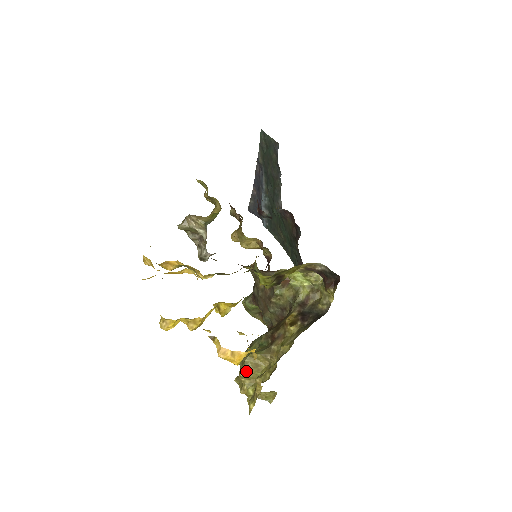
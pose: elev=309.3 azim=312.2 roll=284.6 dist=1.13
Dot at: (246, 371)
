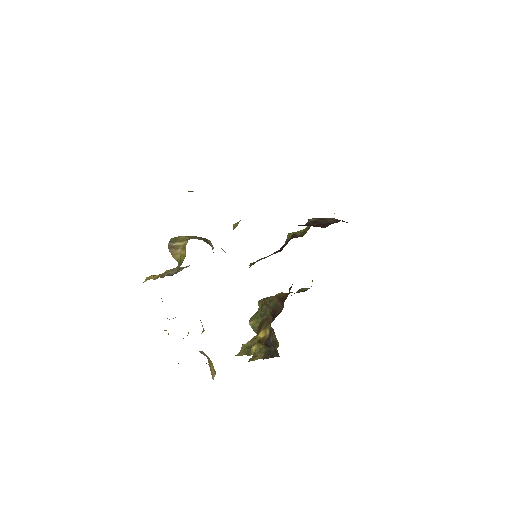
Dot at: occluded
